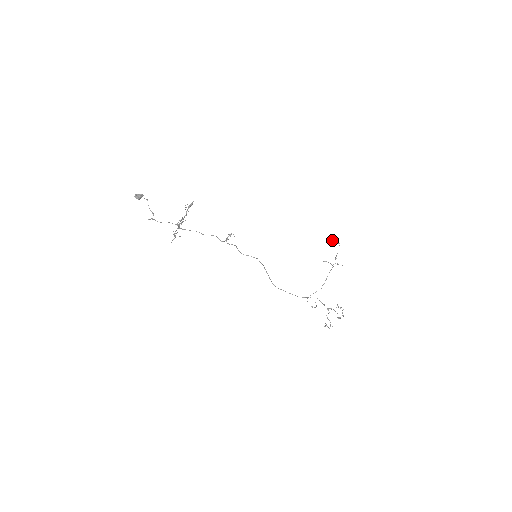
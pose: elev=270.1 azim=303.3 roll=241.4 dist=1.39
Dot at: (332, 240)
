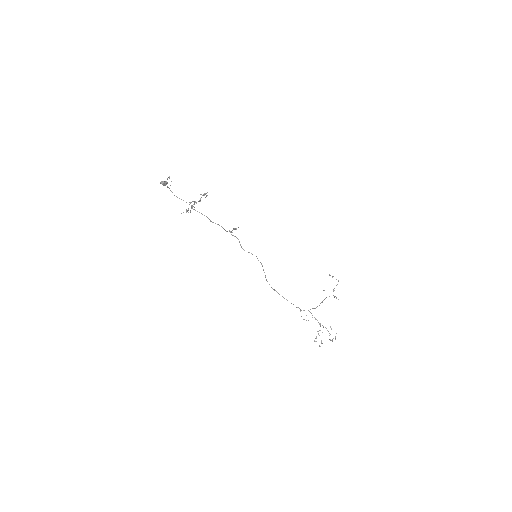
Dot at: (332, 276)
